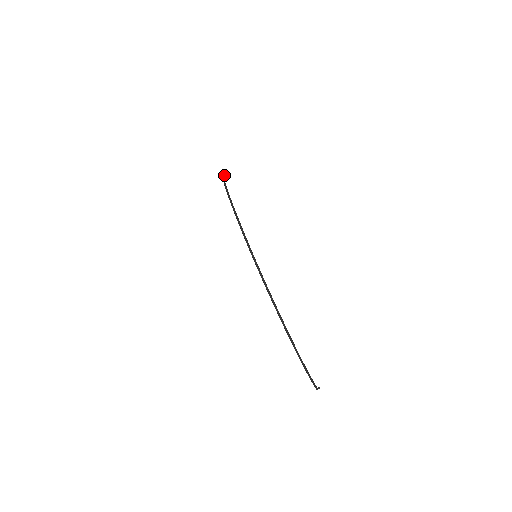
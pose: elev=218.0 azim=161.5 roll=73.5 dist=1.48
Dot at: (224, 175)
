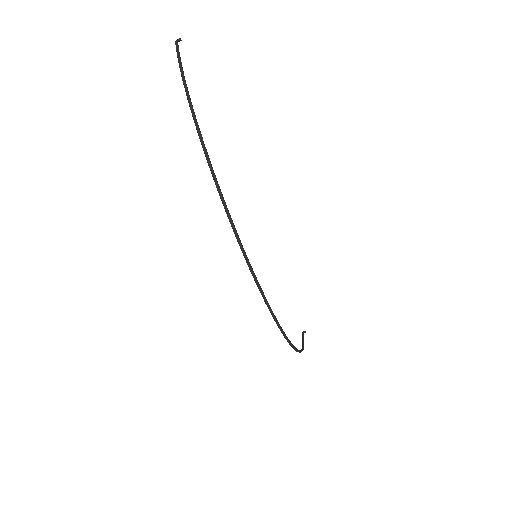
Dot at: (182, 72)
